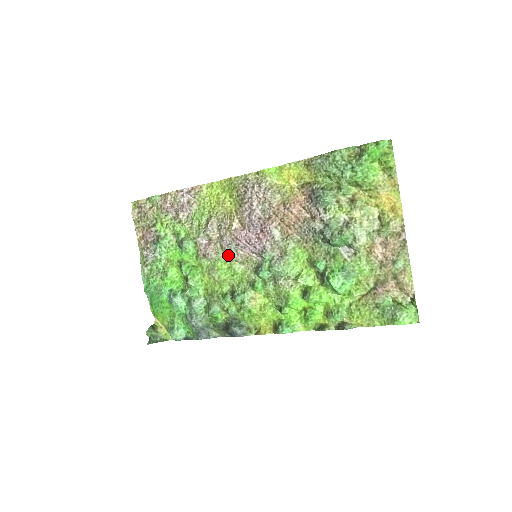
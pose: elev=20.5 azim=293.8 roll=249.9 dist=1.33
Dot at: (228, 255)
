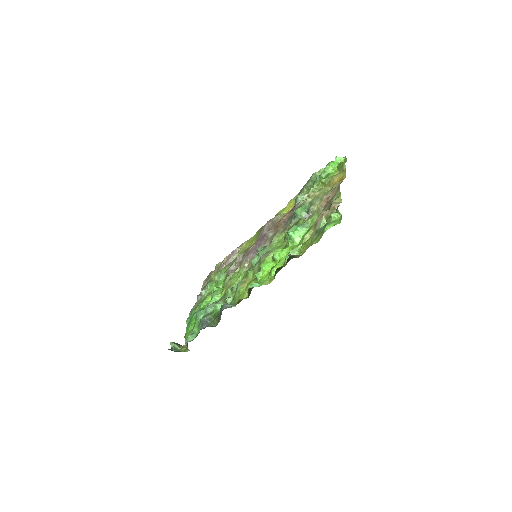
Dot at: (241, 266)
